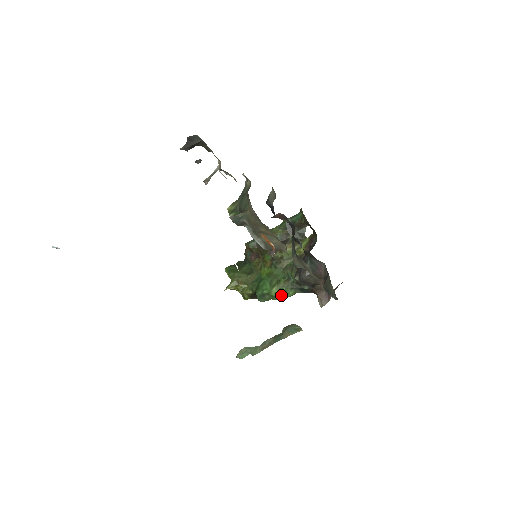
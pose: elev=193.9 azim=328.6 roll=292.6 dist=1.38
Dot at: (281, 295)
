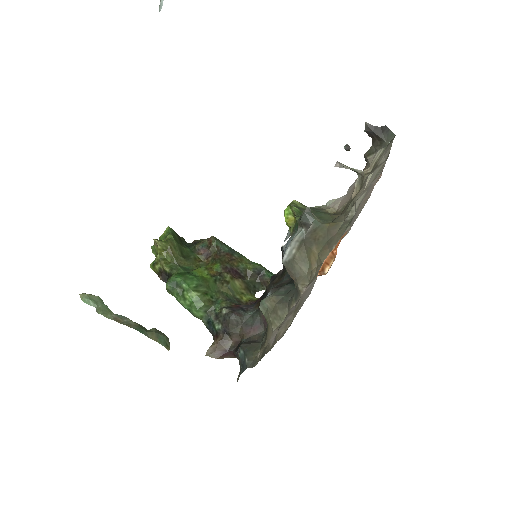
Dot at: (192, 304)
